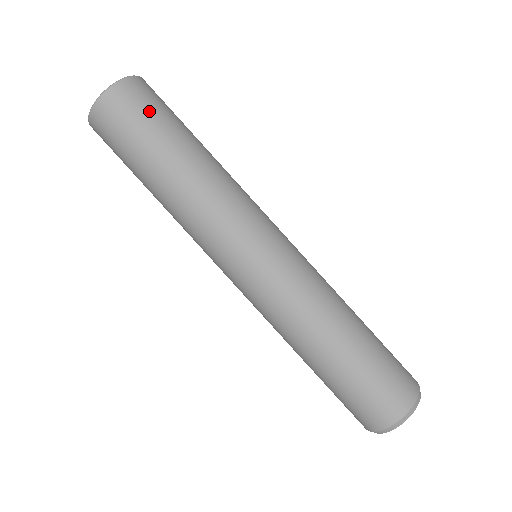
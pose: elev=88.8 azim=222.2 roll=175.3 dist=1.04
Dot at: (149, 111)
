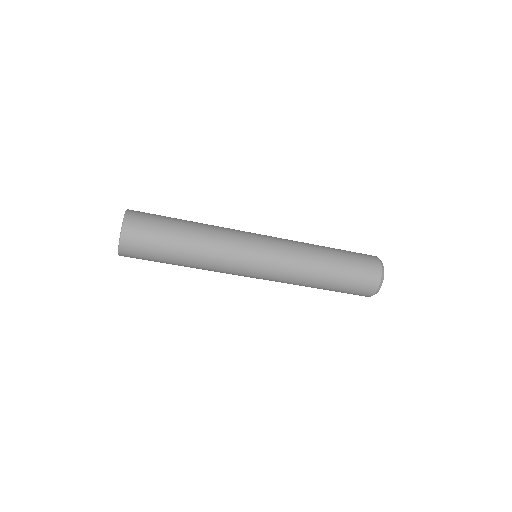
Dot at: (149, 240)
